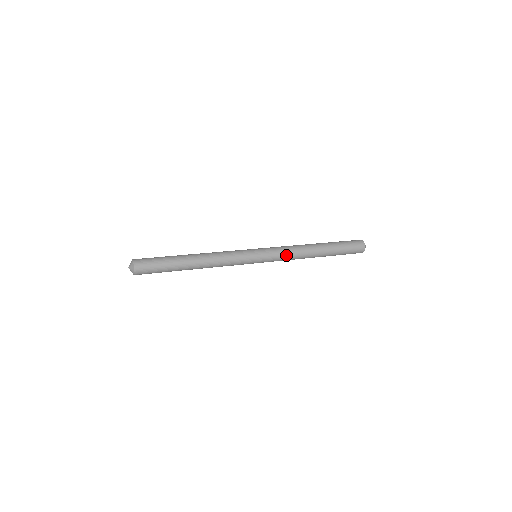
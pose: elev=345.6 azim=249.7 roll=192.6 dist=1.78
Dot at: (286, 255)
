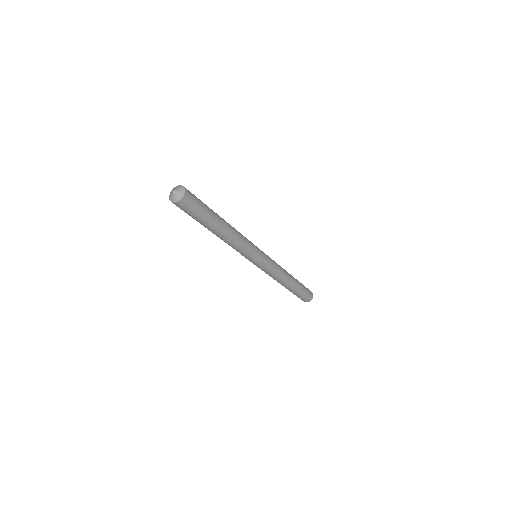
Dot at: (274, 261)
